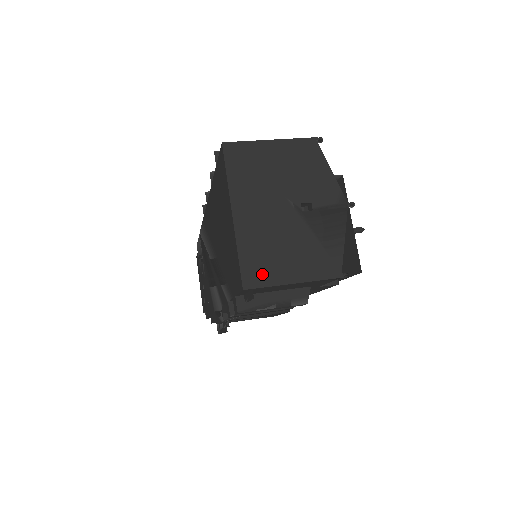
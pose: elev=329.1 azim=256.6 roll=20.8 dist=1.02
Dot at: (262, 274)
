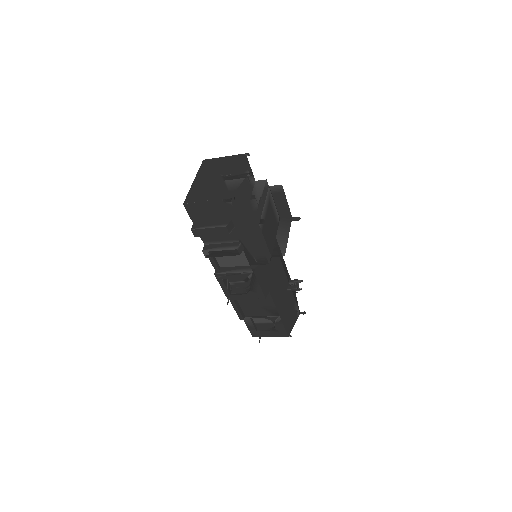
Dot at: (194, 199)
